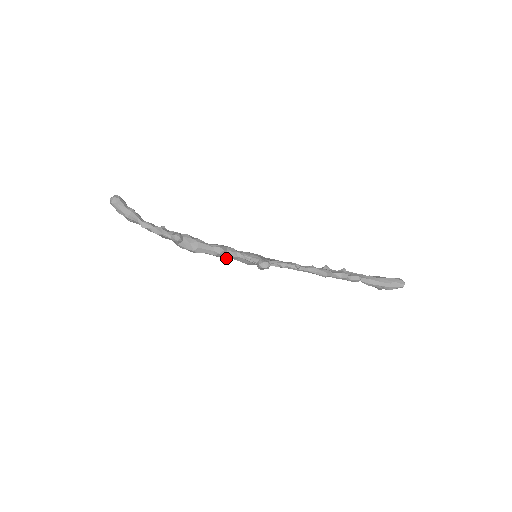
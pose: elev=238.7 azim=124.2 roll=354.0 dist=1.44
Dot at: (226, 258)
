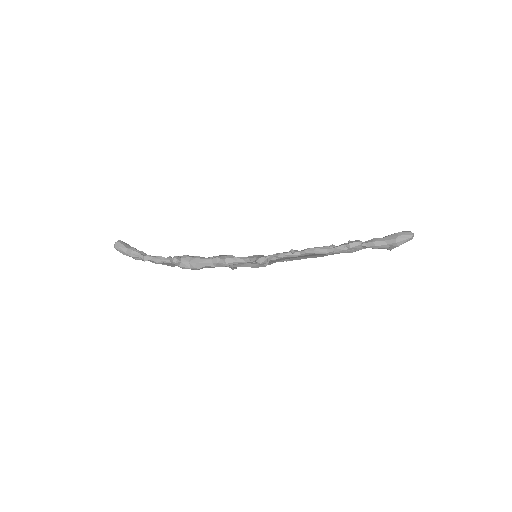
Dot at: (233, 268)
